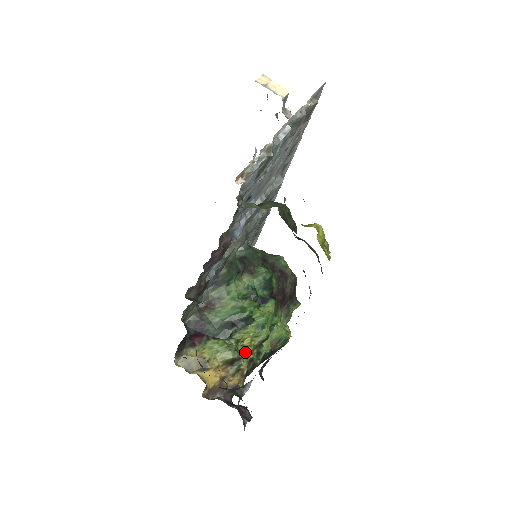
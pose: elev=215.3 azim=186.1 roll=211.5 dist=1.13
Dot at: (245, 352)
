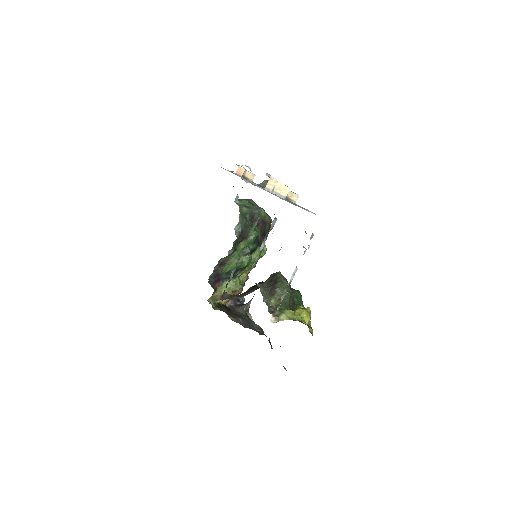
Dot at: (244, 280)
